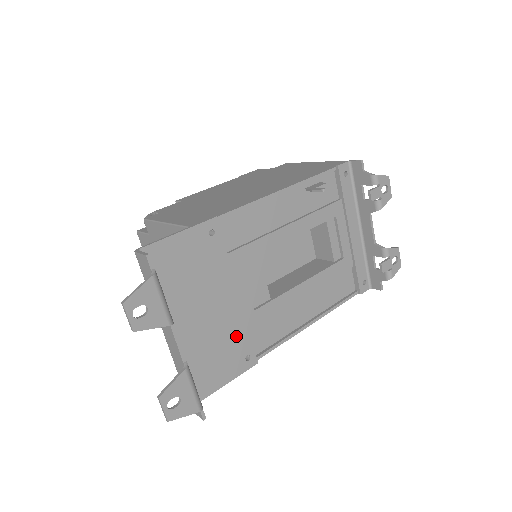
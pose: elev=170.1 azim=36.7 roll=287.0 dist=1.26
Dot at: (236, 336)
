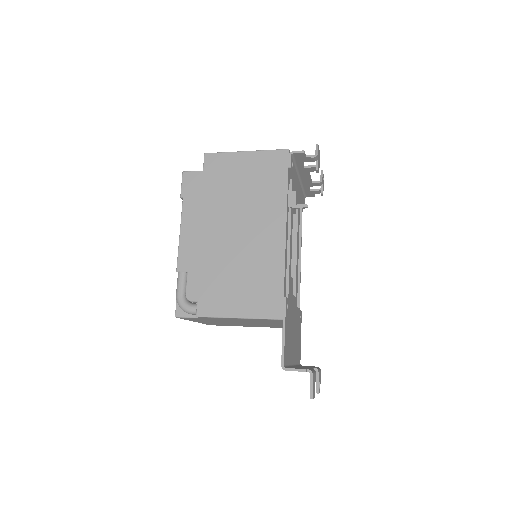
Dot at: (298, 319)
